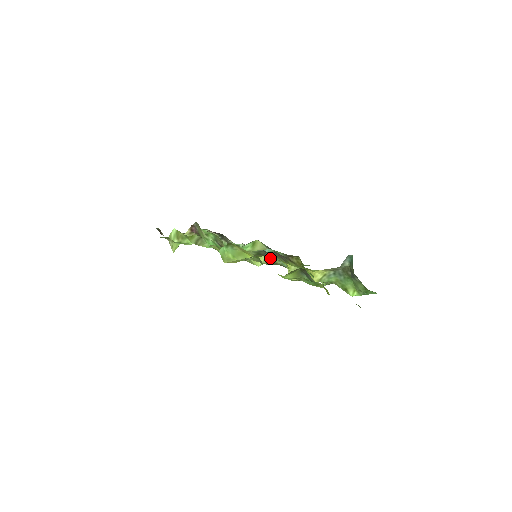
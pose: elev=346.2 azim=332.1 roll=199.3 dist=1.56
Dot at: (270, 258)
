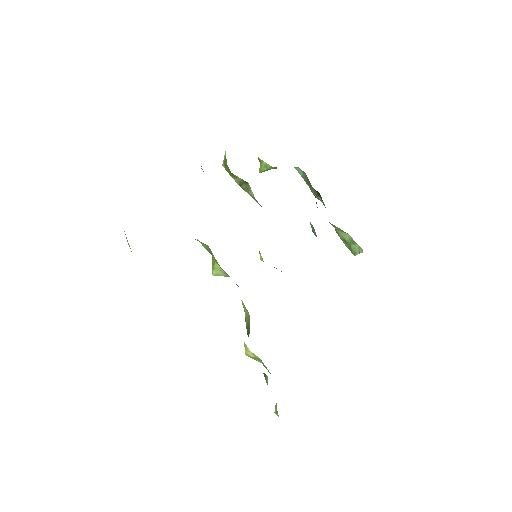
Dot at: occluded
